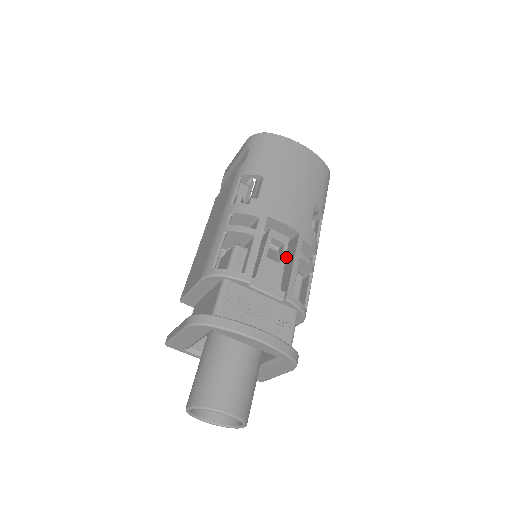
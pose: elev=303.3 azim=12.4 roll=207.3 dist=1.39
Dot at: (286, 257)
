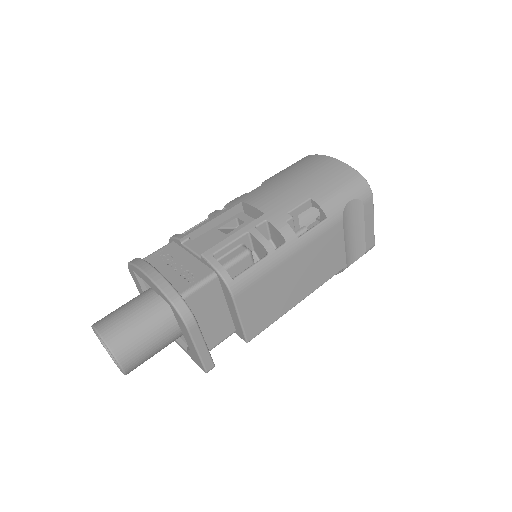
Dot at: occluded
